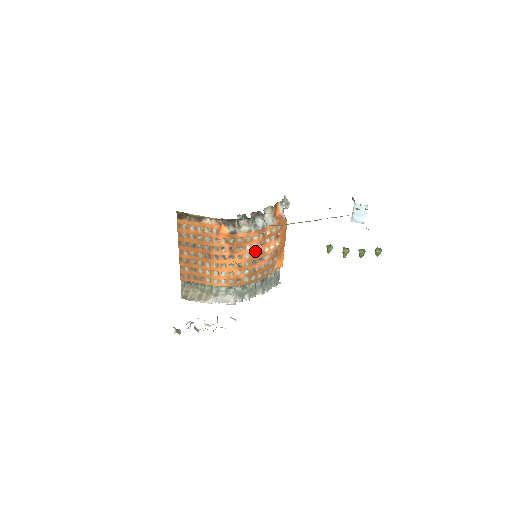
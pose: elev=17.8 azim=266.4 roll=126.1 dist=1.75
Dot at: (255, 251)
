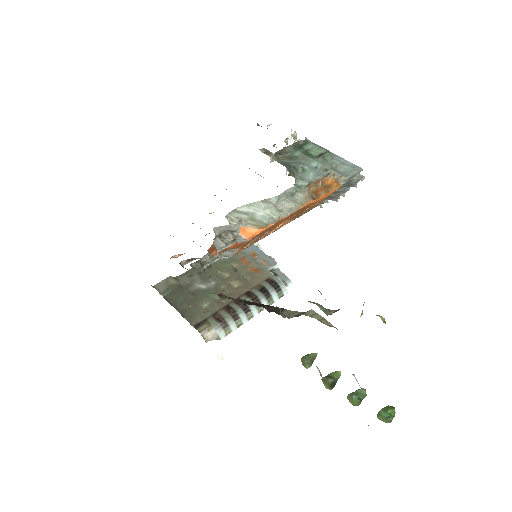
Dot at: occluded
